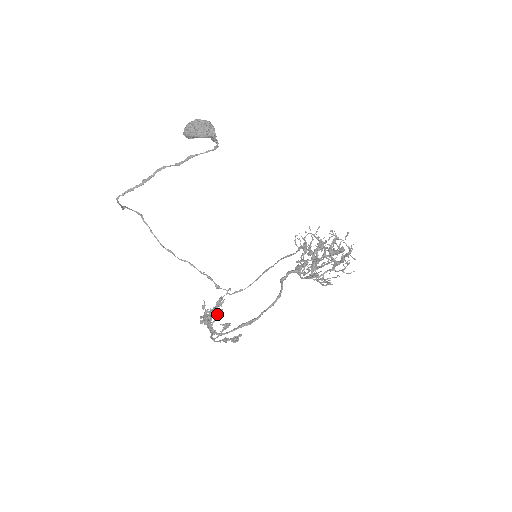
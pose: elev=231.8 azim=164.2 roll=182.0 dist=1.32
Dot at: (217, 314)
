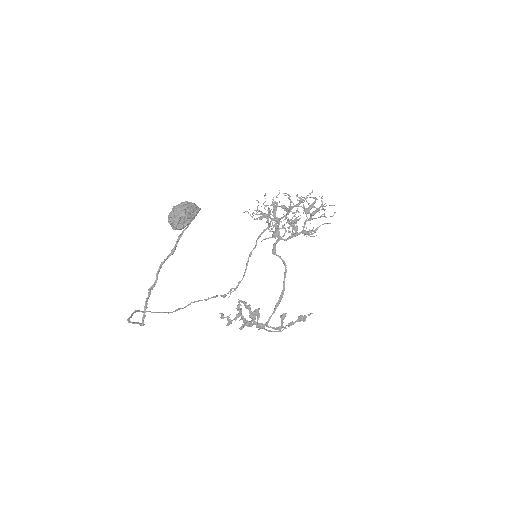
Dot at: (257, 315)
